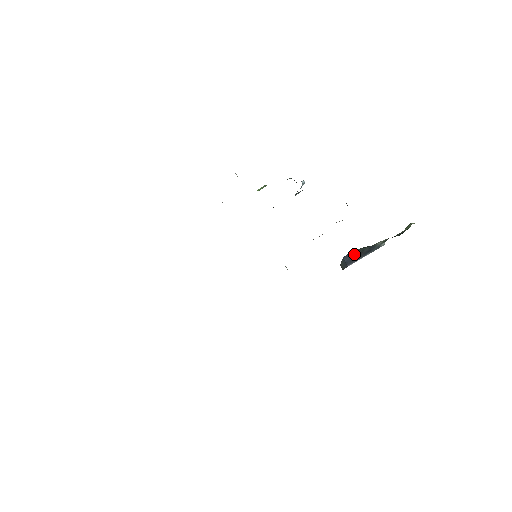
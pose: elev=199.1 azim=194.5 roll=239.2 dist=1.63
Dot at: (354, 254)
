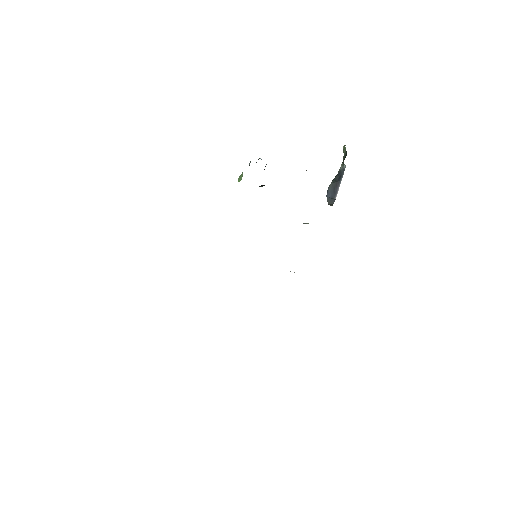
Dot at: (332, 188)
